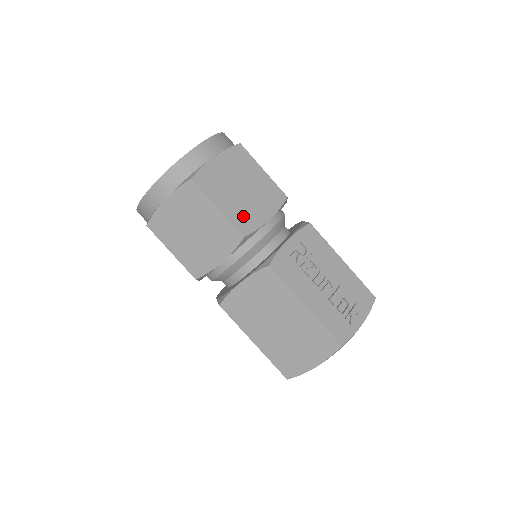
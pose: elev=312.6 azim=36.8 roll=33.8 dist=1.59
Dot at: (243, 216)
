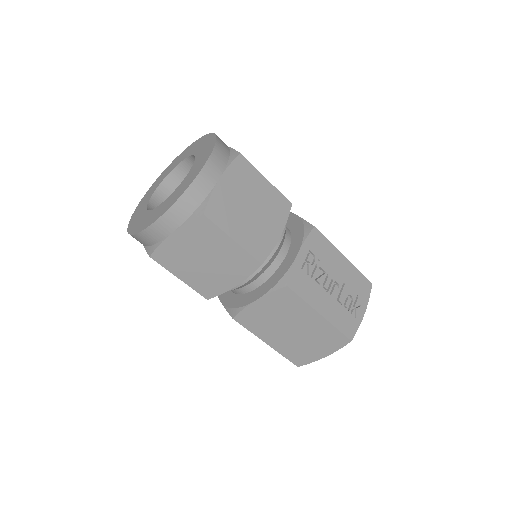
Dot at: (257, 241)
